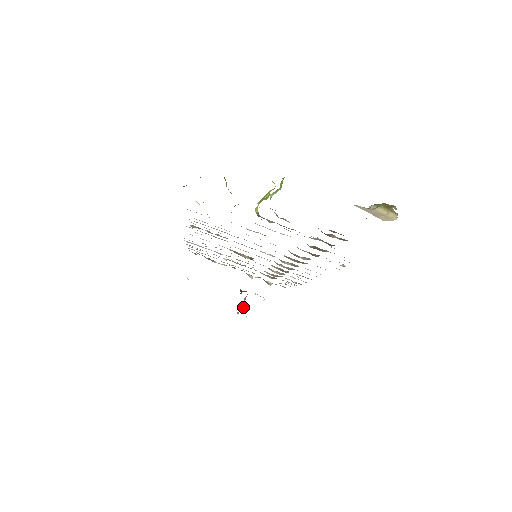
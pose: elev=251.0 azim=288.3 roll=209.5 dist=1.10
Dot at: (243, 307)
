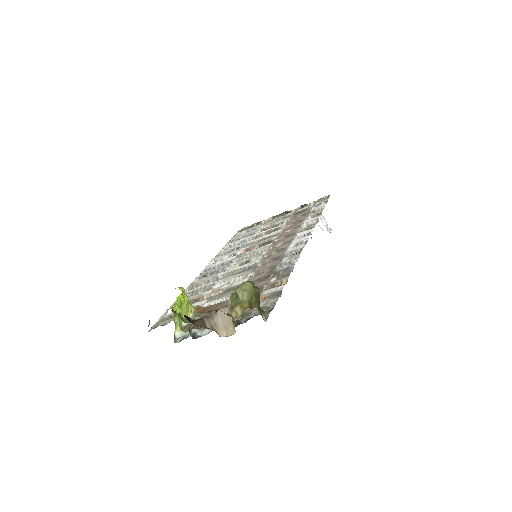
Dot at: (311, 234)
